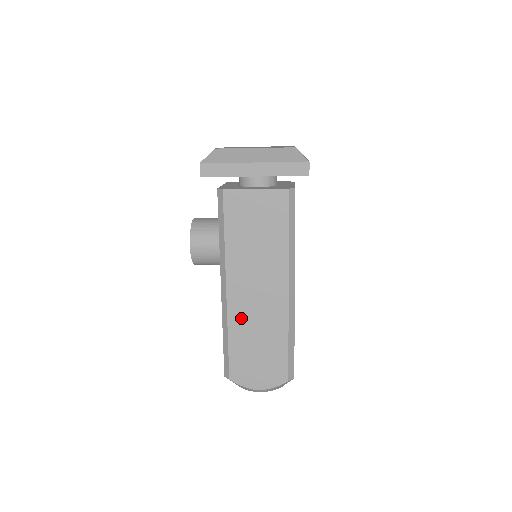
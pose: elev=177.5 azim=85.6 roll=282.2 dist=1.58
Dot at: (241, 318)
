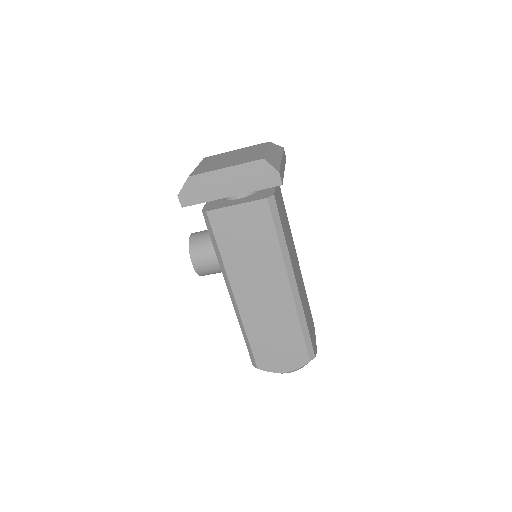
Dot at: (254, 318)
